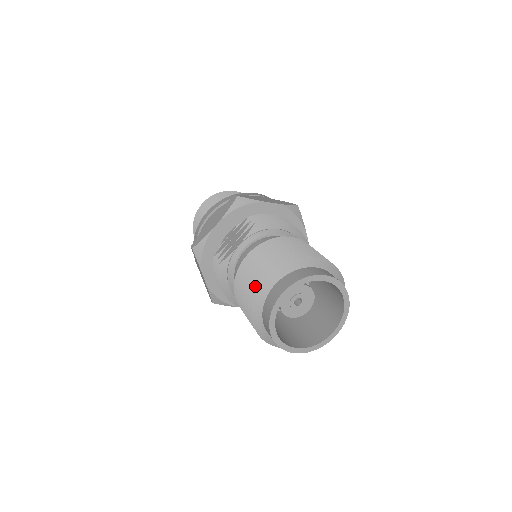
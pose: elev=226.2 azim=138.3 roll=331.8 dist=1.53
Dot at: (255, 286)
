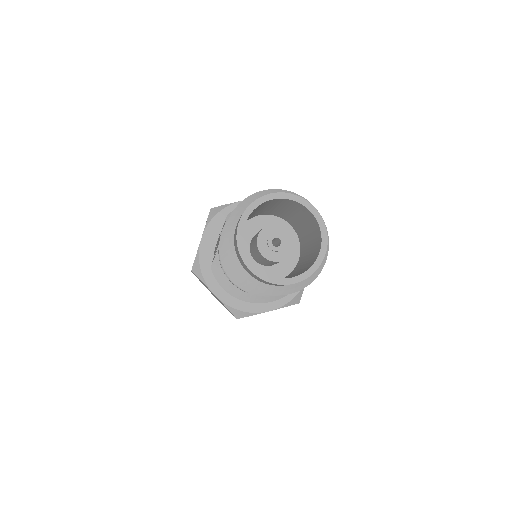
Dot at: occluded
